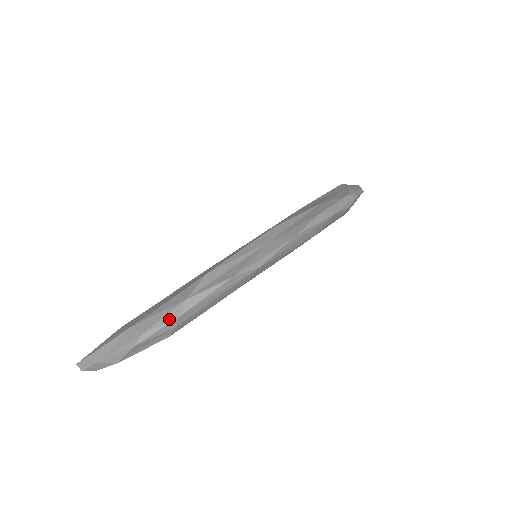
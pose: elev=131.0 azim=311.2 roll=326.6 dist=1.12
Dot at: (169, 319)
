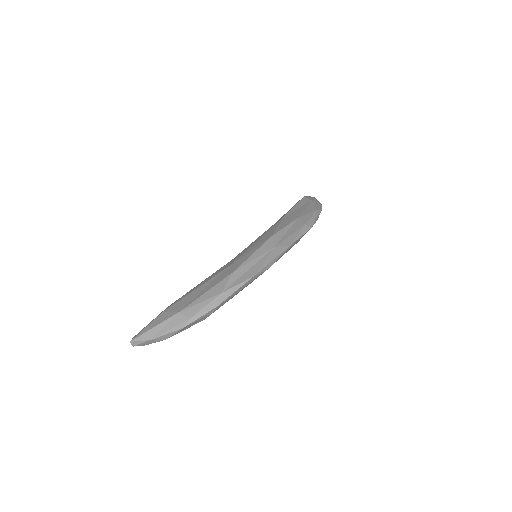
Dot at: (210, 307)
